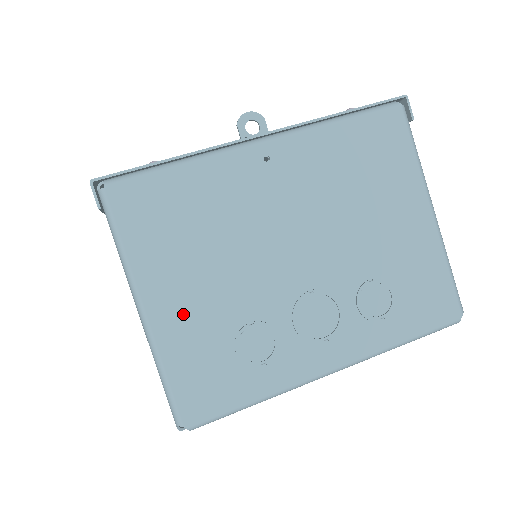
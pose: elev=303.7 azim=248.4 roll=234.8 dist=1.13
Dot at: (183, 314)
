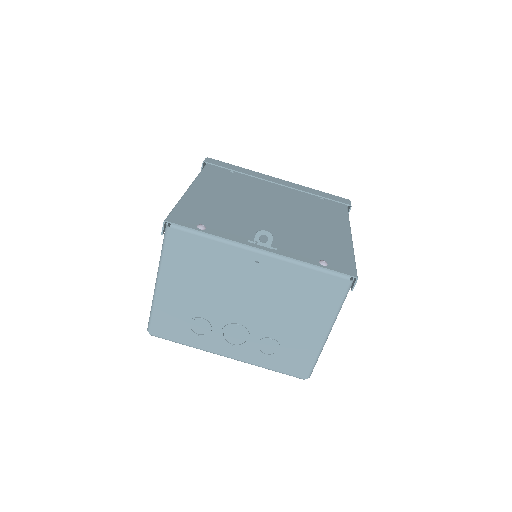
Dot at: (174, 296)
